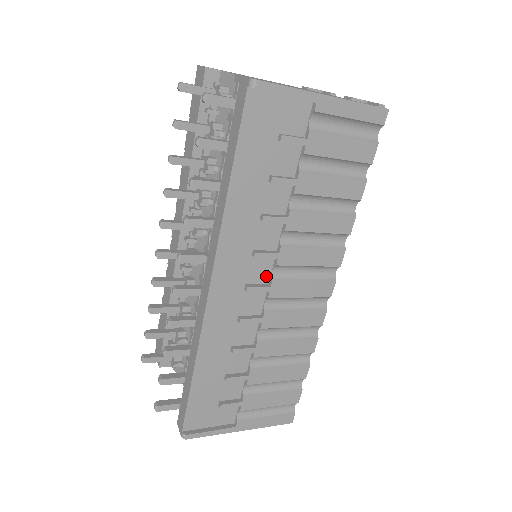
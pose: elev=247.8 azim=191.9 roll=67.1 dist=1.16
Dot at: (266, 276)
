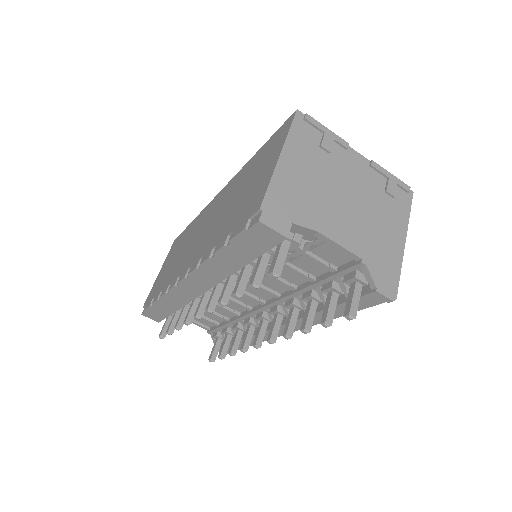
Dot at: occluded
